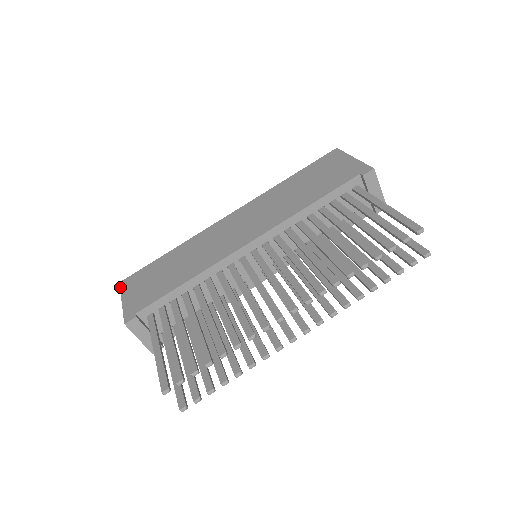
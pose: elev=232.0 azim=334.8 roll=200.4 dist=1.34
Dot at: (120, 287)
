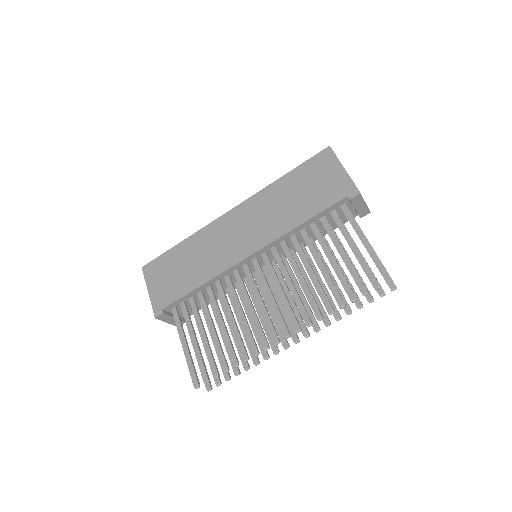
Dot at: (143, 274)
